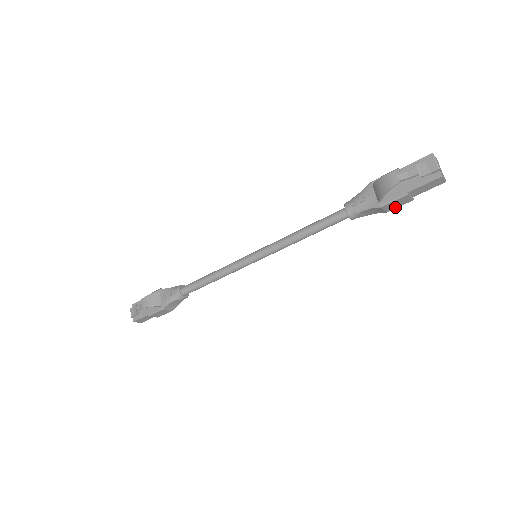
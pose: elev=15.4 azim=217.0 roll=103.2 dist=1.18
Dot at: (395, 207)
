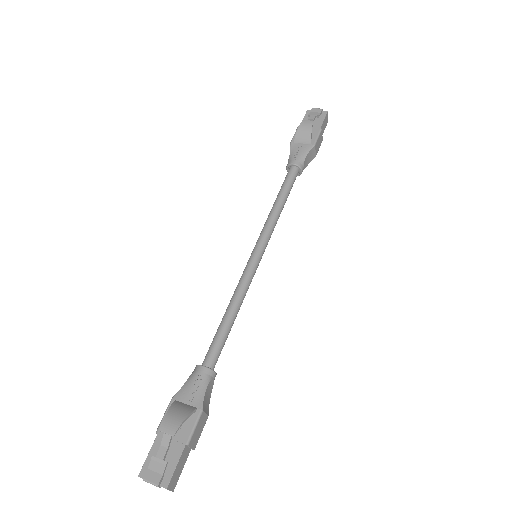
Dot at: (318, 149)
